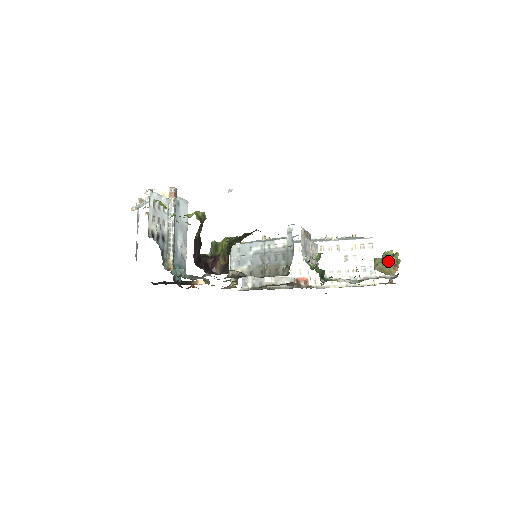
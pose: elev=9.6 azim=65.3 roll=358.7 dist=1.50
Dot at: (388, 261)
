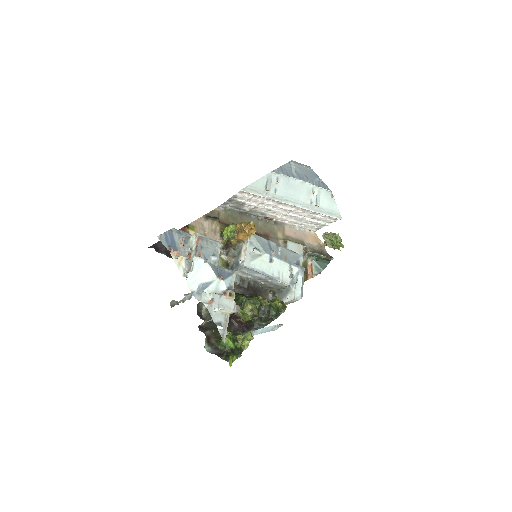
Dot at: (334, 245)
